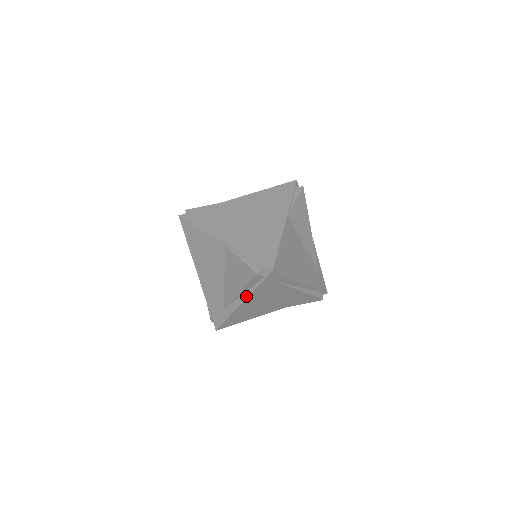
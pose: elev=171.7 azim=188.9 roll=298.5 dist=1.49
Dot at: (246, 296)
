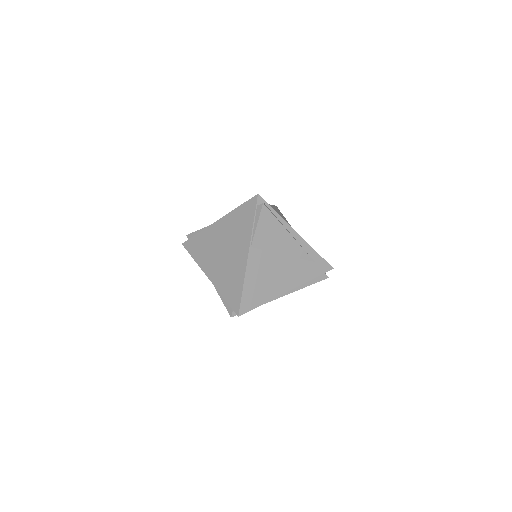
Dot at: occluded
